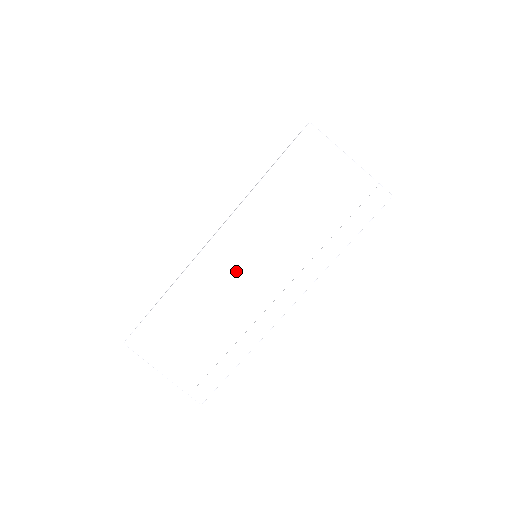
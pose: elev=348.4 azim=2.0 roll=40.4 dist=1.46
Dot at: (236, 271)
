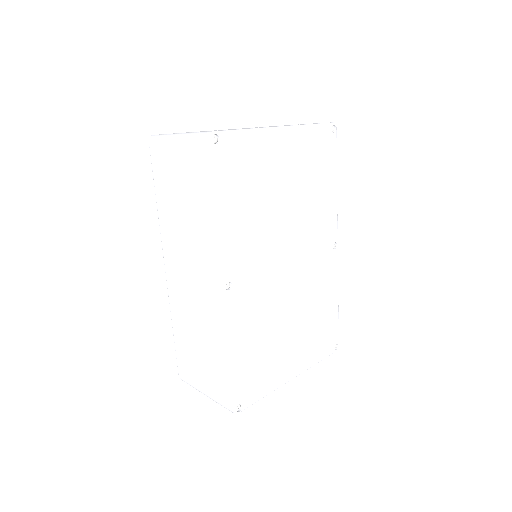
Dot at: (185, 281)
